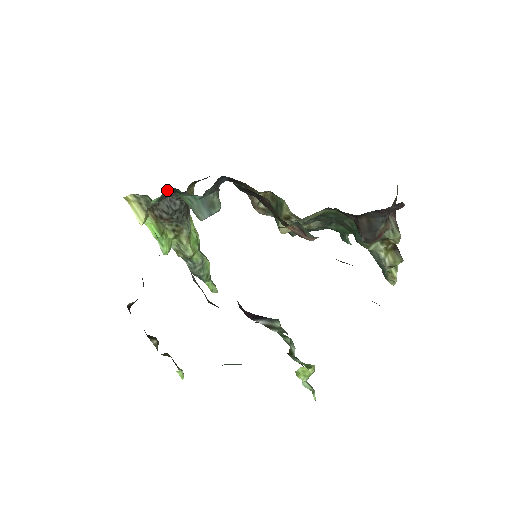
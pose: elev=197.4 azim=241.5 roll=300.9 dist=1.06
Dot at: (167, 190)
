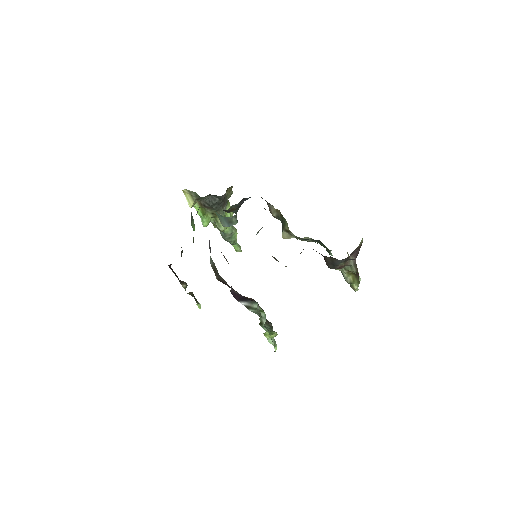
Dot at: occluded
